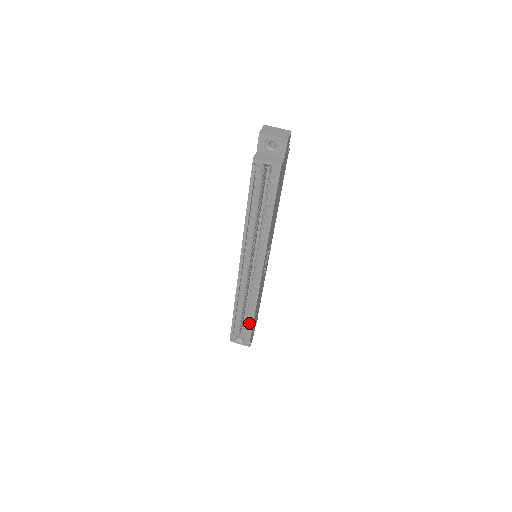
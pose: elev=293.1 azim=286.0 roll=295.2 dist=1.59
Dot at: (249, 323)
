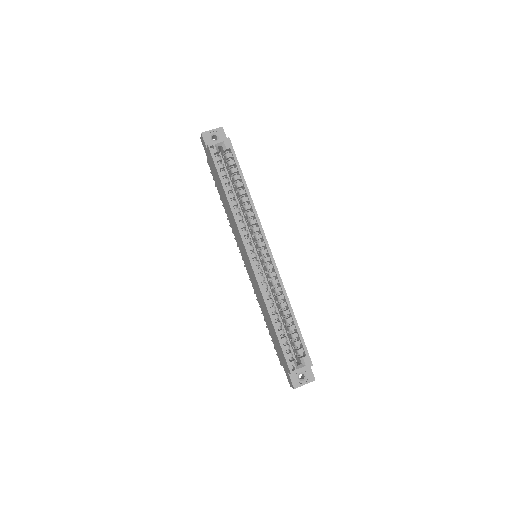
Dot at: (295, 333)
